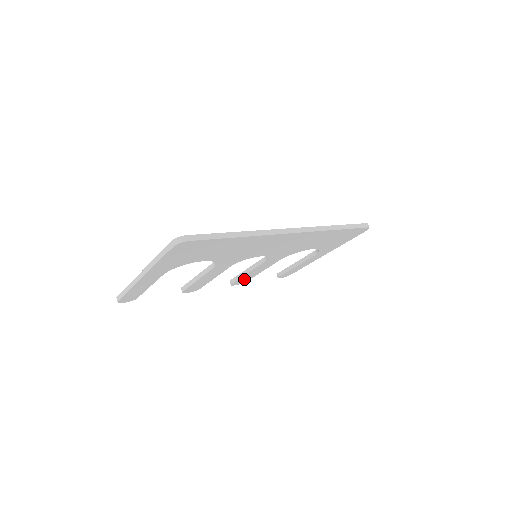
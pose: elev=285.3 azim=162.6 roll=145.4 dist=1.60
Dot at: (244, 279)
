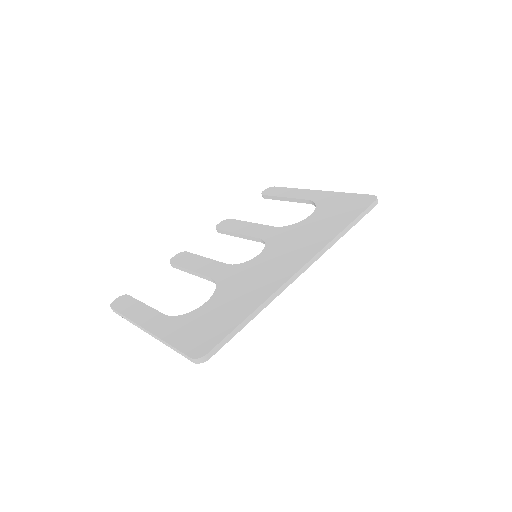
Dot at: occluded
